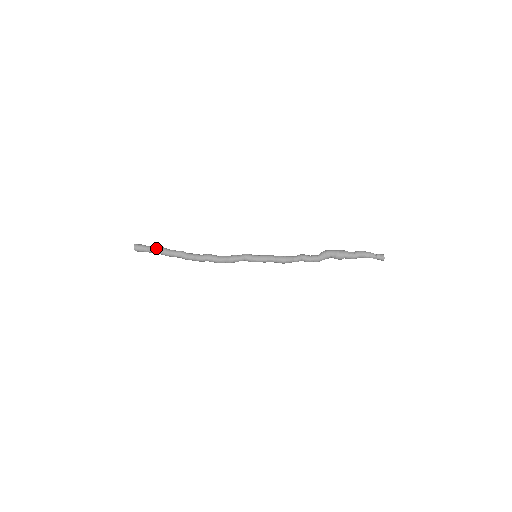
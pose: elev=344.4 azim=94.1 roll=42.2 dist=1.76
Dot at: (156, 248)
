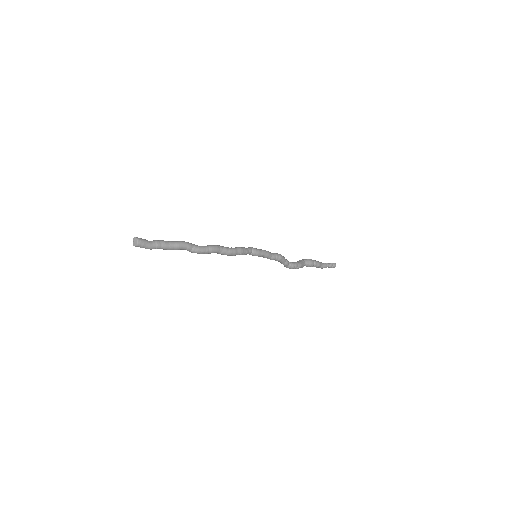
Dot at: (162, 240)
